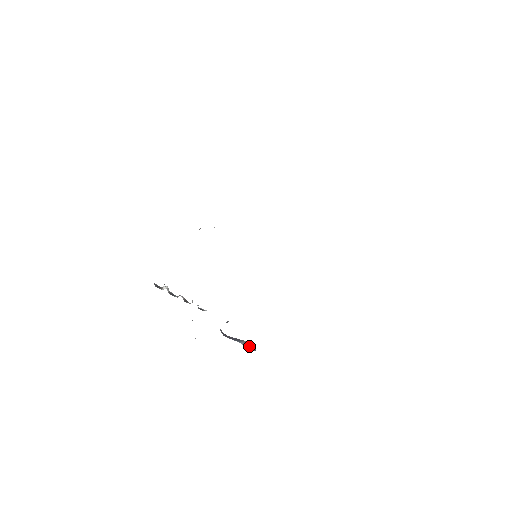
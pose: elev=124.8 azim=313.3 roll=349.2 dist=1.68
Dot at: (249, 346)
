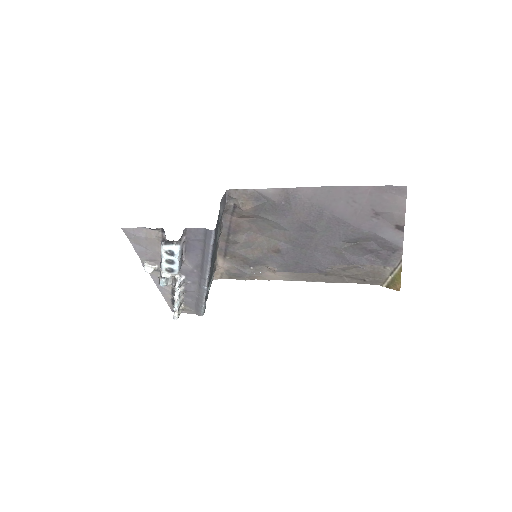
Dot at: occluded
